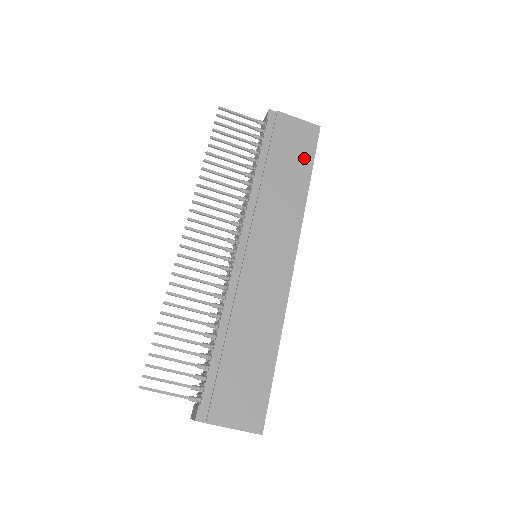
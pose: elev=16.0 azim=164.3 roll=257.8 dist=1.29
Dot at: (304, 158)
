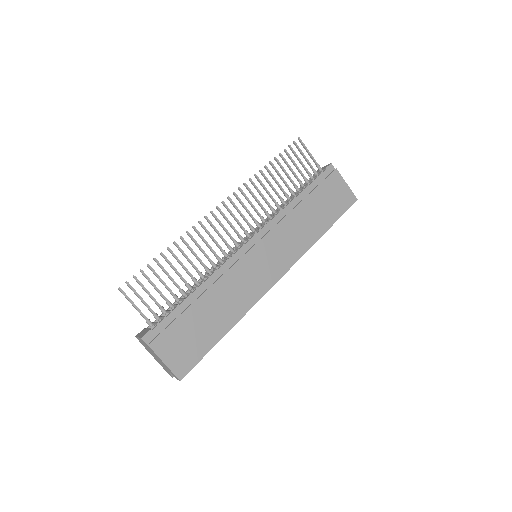
Dot at: (333, 213)
